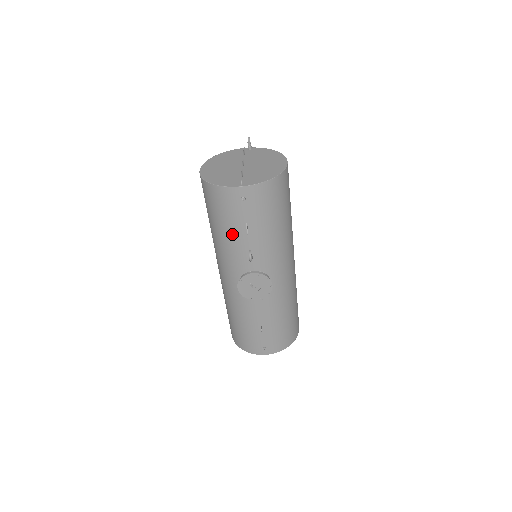
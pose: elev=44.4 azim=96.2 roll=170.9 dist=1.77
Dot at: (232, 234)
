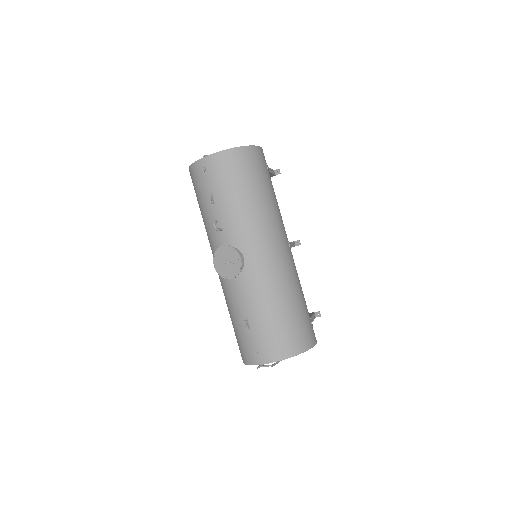
Dot at: (206, 210)
